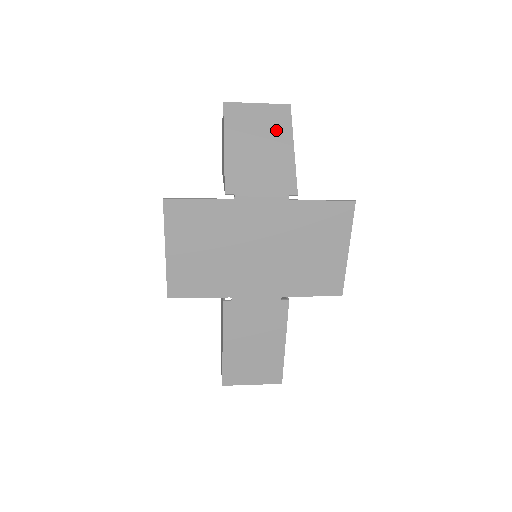
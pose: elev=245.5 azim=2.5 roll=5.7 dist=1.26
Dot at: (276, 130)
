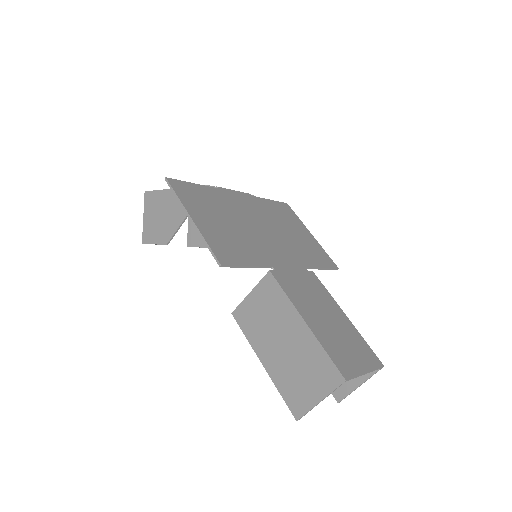
Dot at: occluded
